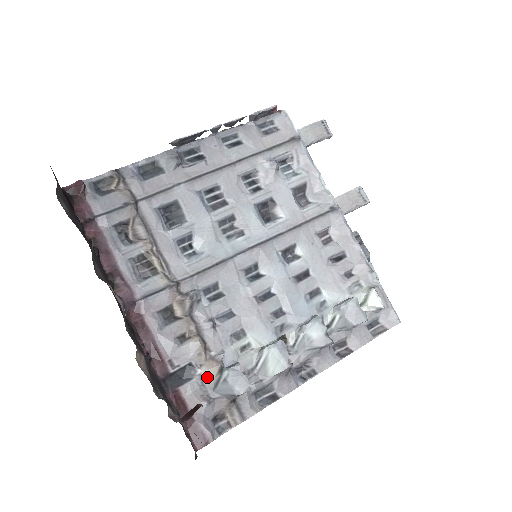
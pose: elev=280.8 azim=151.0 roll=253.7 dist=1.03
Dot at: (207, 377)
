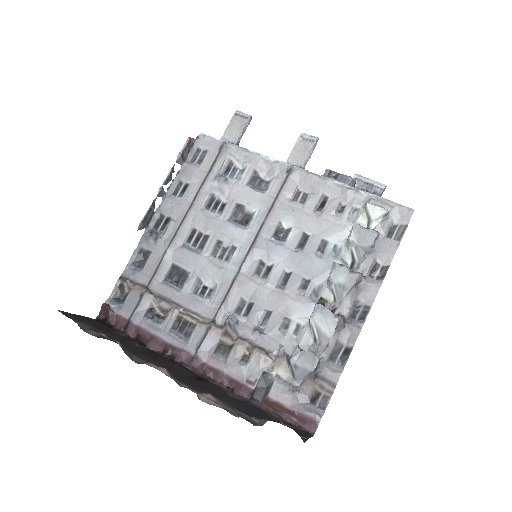
Dot at: (283, 373)
